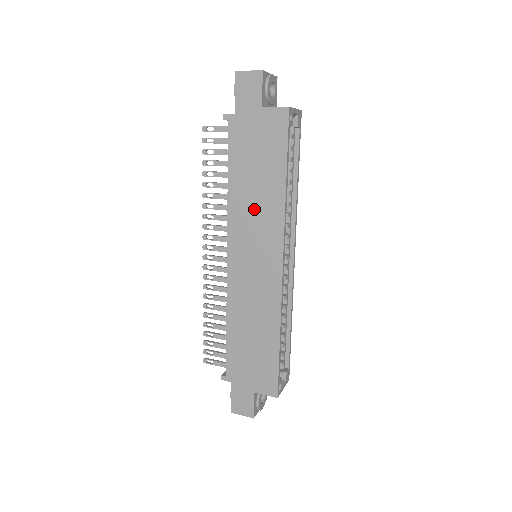
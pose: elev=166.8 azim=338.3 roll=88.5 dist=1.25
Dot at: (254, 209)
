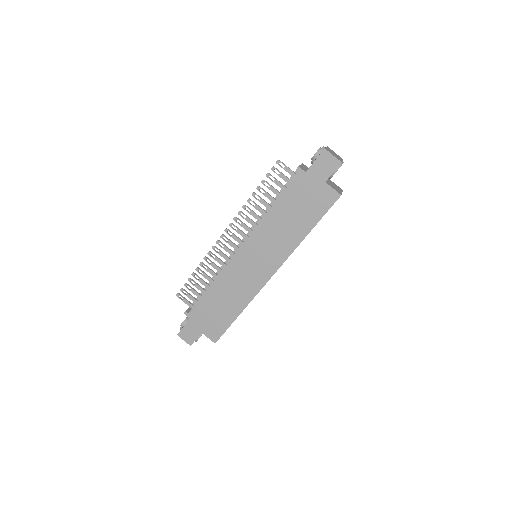
Dot at: (277, 234)
